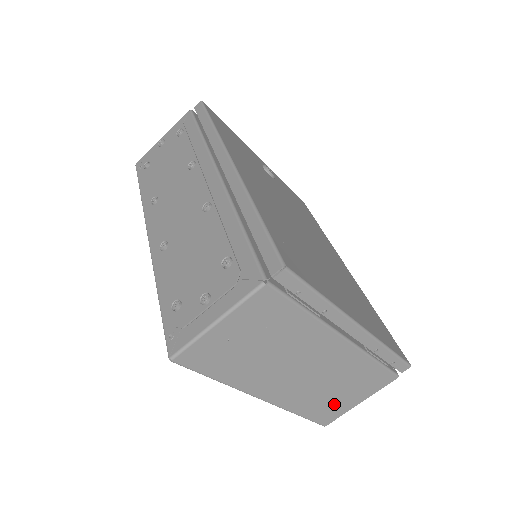
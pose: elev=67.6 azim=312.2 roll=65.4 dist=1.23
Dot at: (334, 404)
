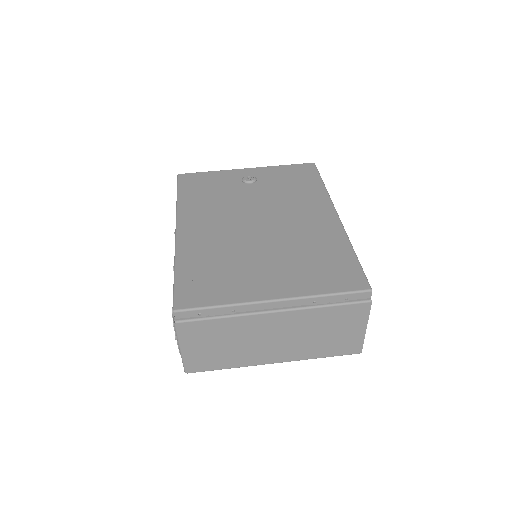
Dot at: (341, 340)
